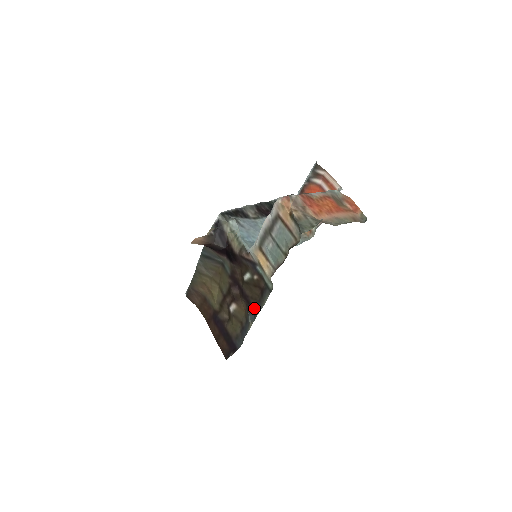
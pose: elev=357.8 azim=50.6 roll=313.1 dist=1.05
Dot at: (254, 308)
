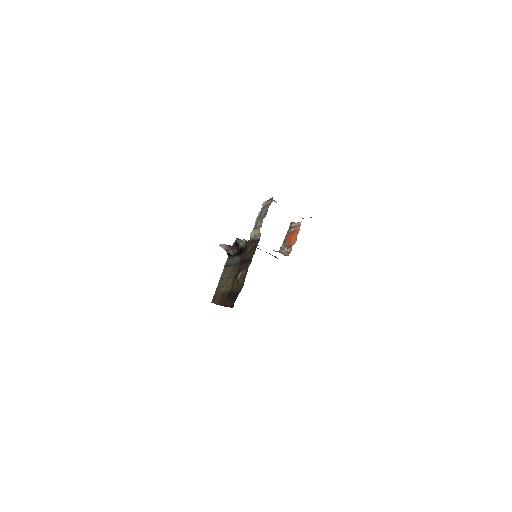
Dot at: (251, 258)
